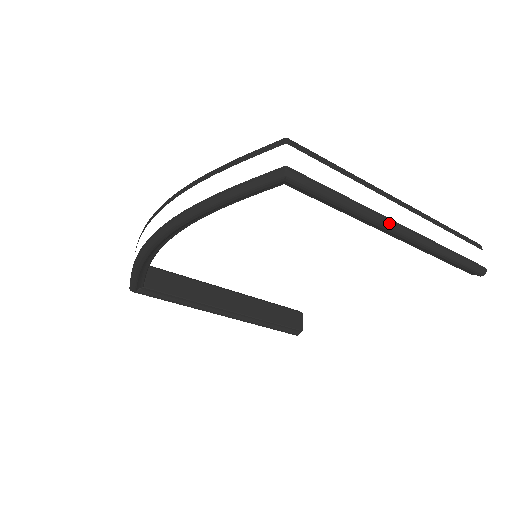
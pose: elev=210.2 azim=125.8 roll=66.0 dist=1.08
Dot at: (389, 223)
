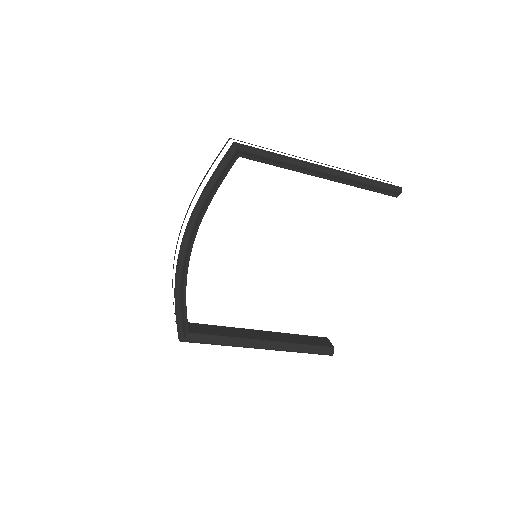
Dot at: (313, 164)
